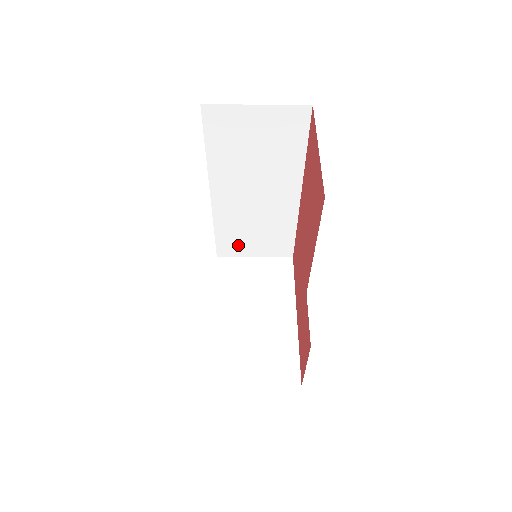
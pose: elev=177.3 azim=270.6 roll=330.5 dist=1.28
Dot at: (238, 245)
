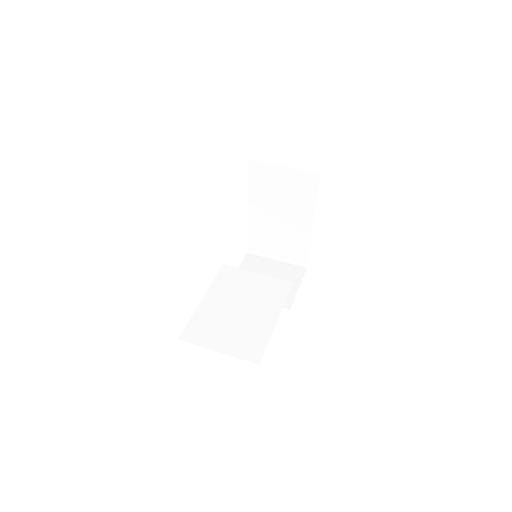
Dot at: occluded
